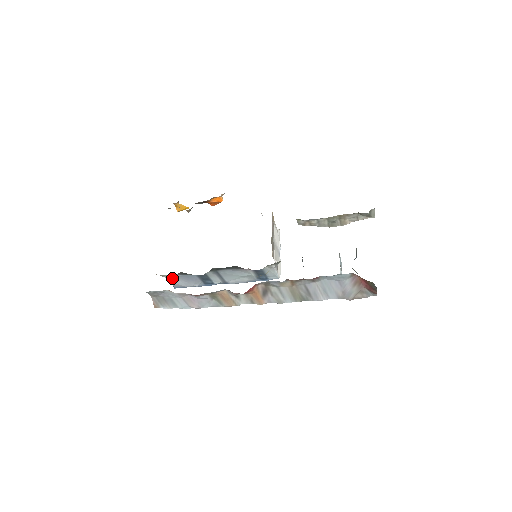
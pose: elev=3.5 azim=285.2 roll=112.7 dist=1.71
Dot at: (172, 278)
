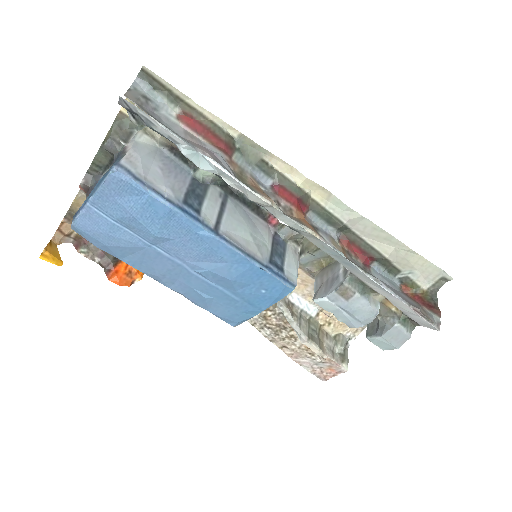
Dot at: (145, 147)
